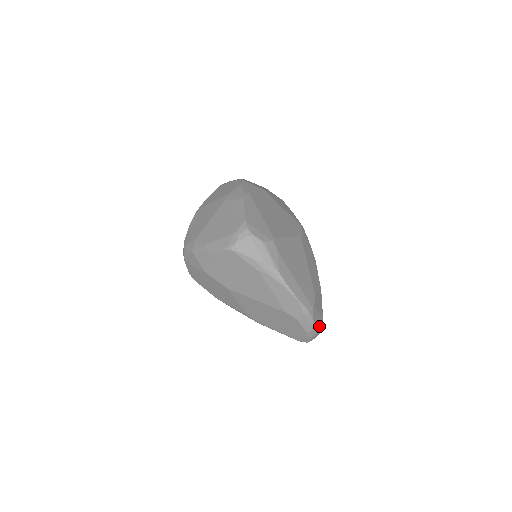
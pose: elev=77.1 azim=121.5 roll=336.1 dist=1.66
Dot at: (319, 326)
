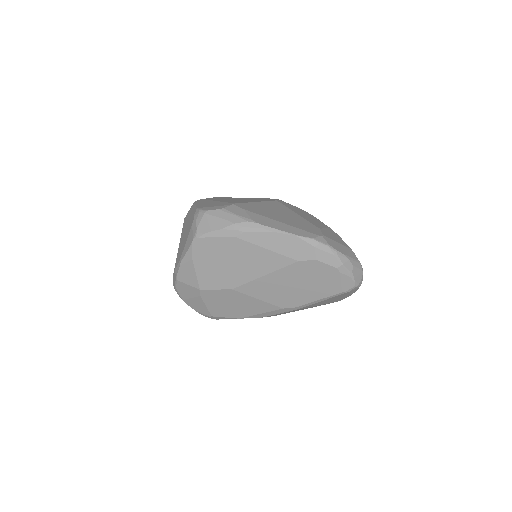
Dot at: (350, 256)
